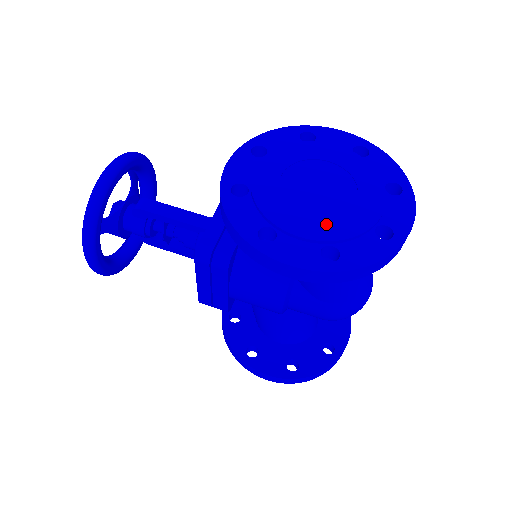
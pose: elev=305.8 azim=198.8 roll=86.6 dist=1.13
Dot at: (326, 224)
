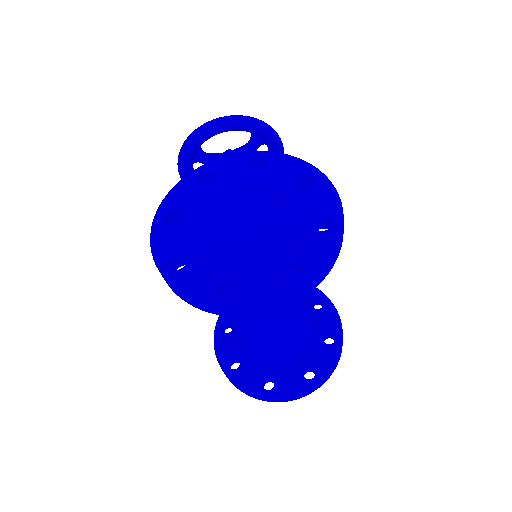
Dot at: (203, 243)
